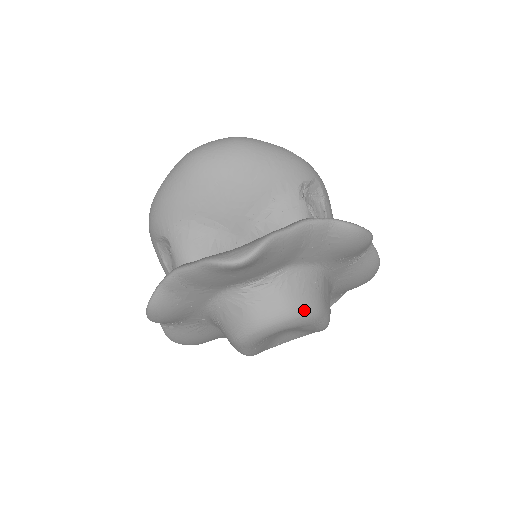
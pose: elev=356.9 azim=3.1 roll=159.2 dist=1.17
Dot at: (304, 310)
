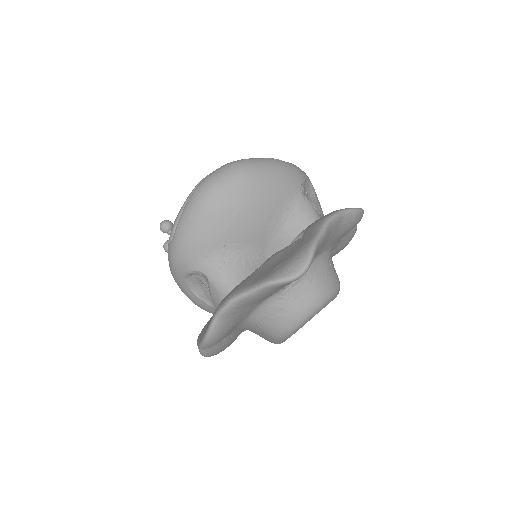
Dot at: (332, 291)
